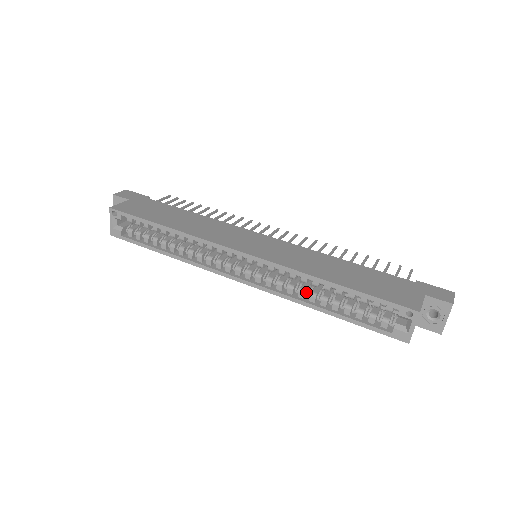
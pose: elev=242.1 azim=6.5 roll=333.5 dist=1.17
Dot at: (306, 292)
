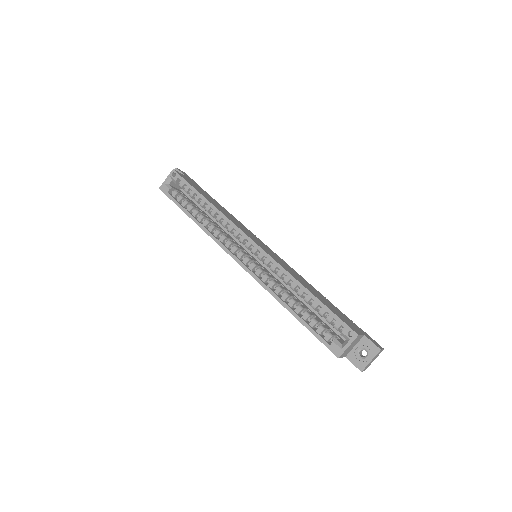
Dot at: (282, 291)
